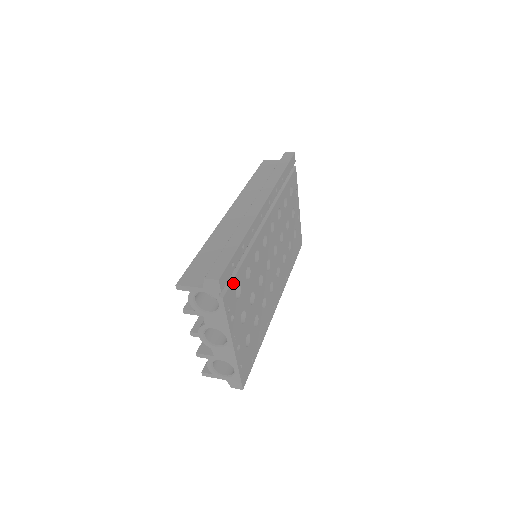
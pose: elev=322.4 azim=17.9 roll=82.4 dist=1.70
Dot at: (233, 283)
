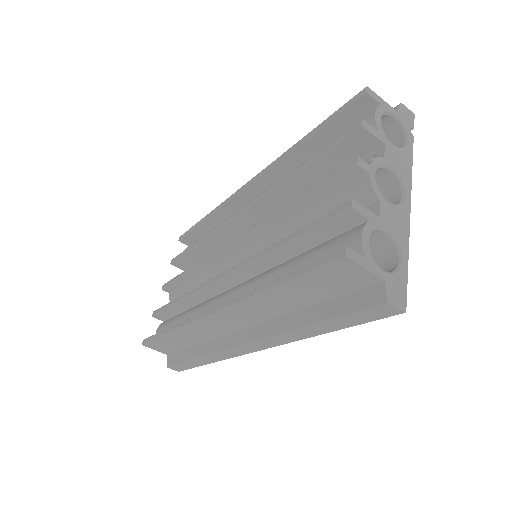
Dot at: occluded
